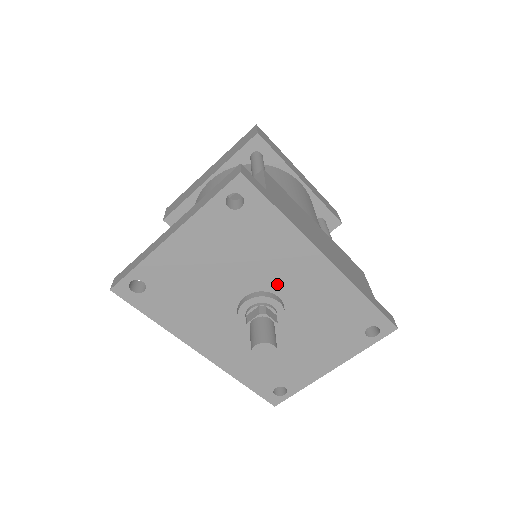
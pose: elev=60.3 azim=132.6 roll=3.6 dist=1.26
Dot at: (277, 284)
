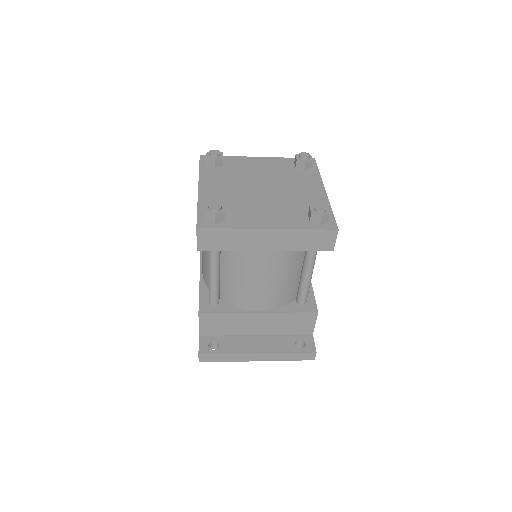
Dot at: occluded
